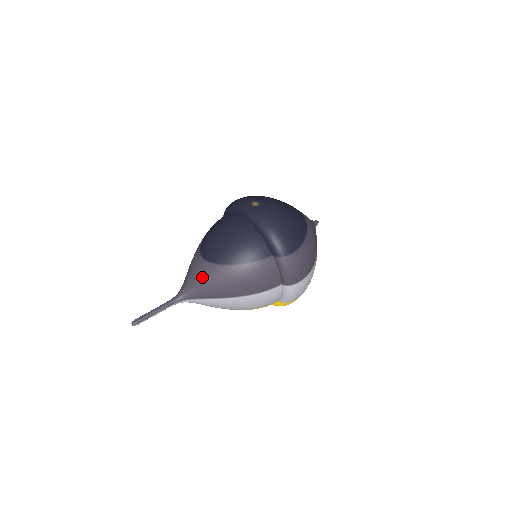
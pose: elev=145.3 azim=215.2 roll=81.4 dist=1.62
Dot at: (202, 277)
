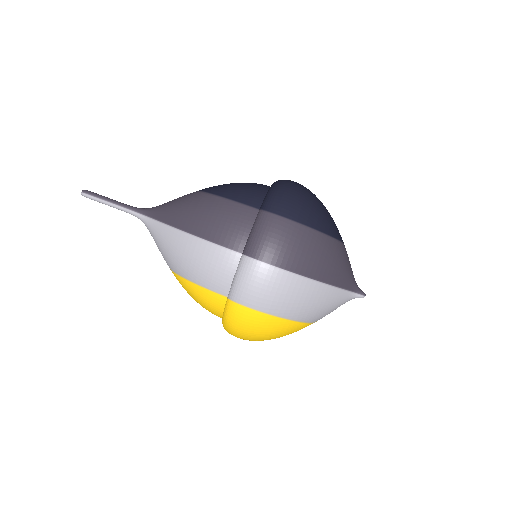
Dot at: (178, 198)
